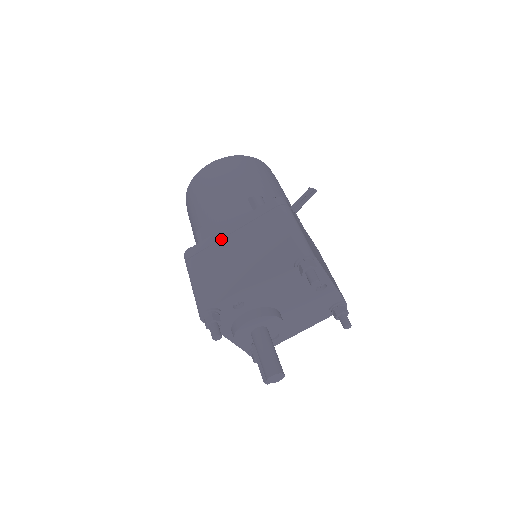
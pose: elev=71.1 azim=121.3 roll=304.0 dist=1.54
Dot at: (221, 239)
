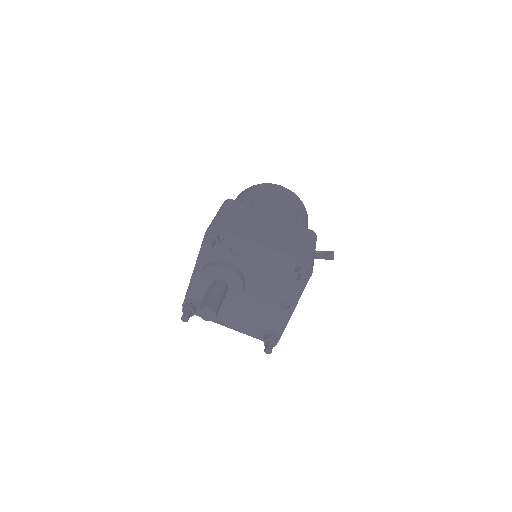
Dot at: (260, 215)
